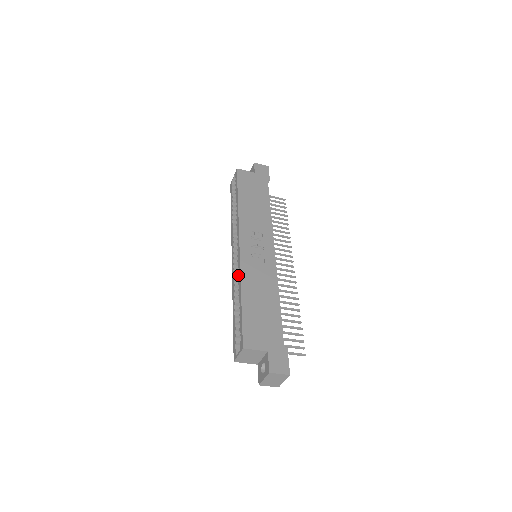
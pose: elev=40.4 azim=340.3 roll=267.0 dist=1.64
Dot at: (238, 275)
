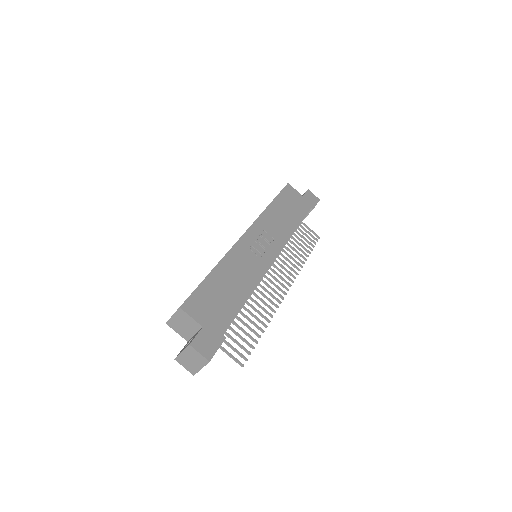
Dot at: occluded
